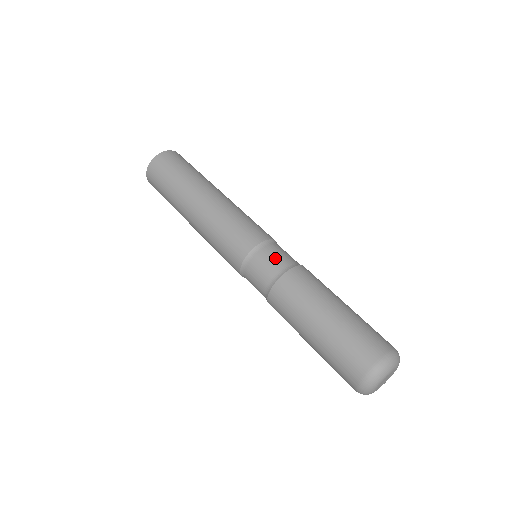
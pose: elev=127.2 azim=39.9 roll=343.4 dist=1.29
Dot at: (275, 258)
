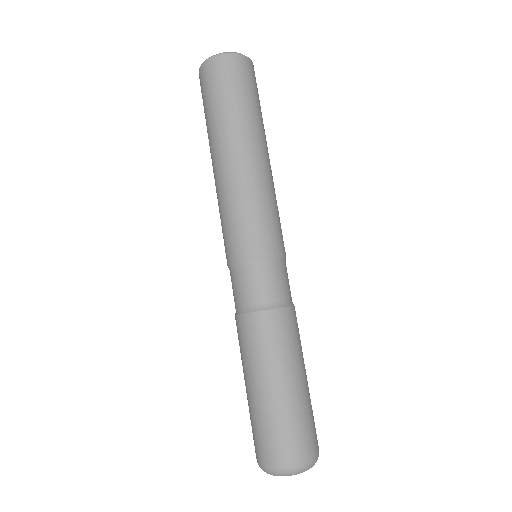
Dot at: (253, 287)
